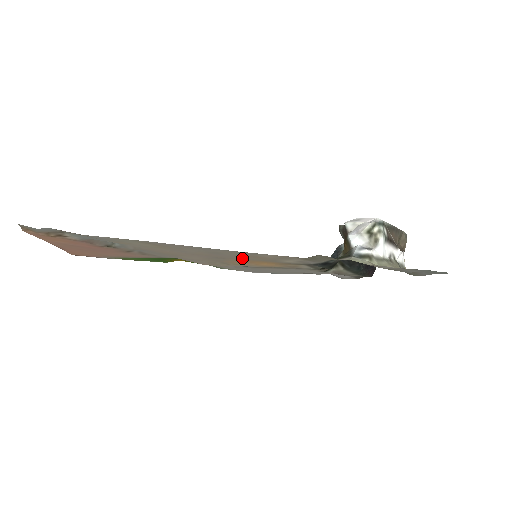
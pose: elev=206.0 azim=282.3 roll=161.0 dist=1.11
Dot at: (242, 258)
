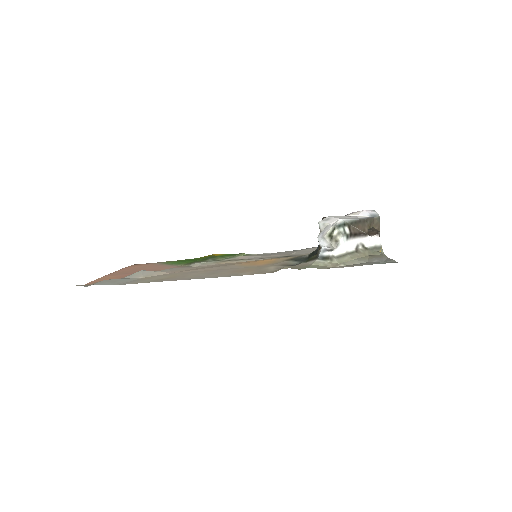
Dot at: (238, 268)
